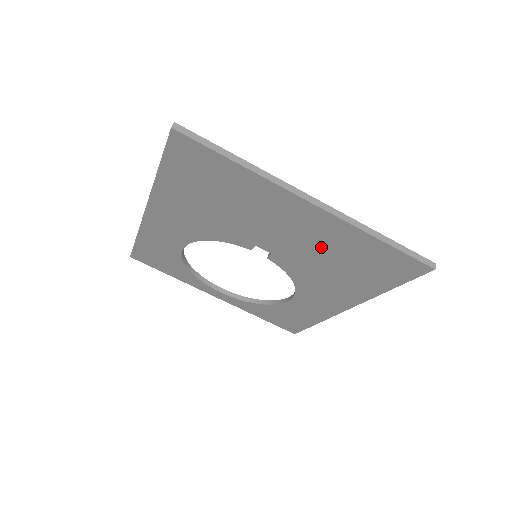
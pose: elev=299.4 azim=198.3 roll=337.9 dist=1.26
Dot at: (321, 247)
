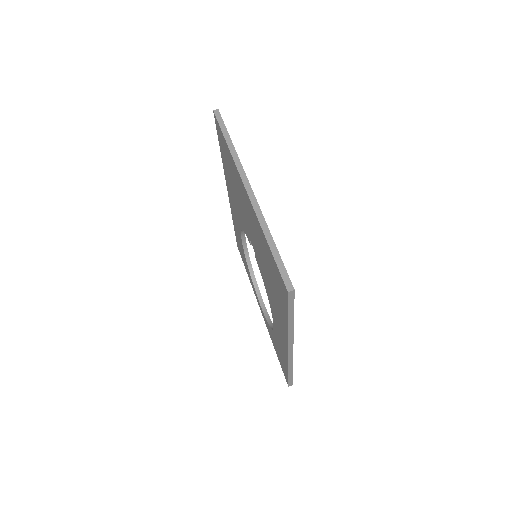
Dot at: (260, 246)
